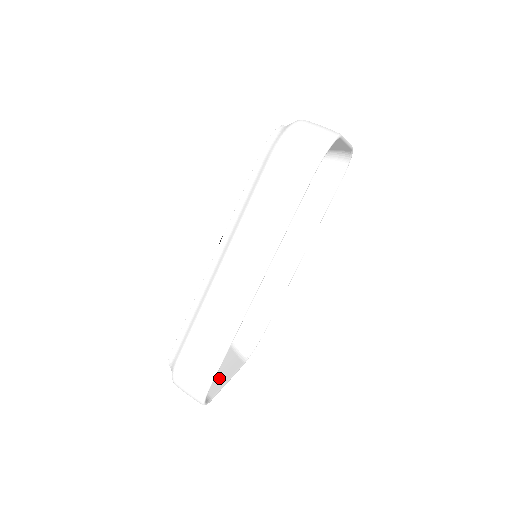
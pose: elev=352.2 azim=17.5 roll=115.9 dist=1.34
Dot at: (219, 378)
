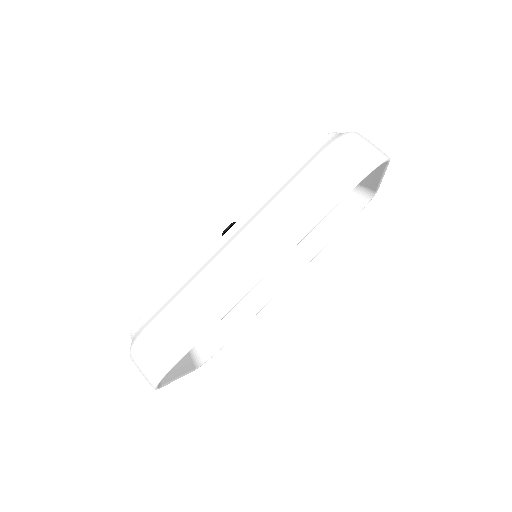
Dot at: (172, 370)
